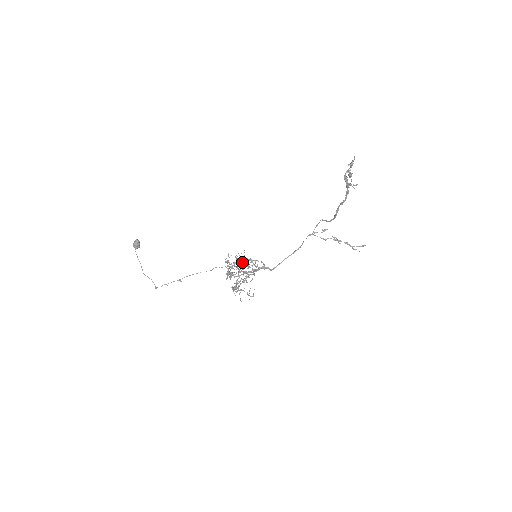
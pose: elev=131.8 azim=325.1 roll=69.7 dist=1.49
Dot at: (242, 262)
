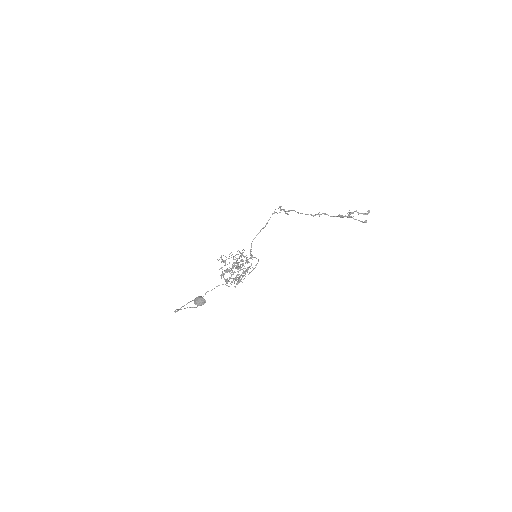
Dot at: occluded
